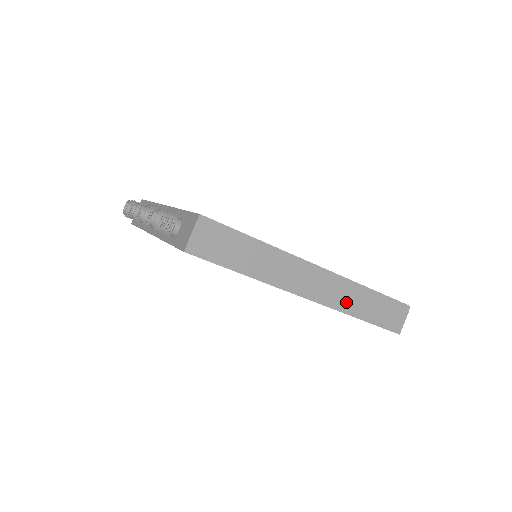
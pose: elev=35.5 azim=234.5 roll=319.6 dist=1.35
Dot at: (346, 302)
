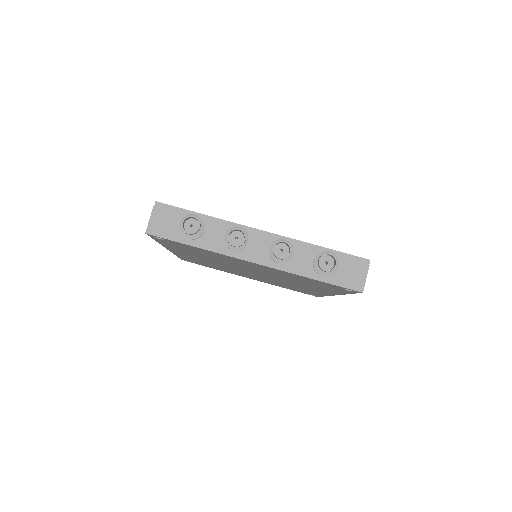
Dot at: occluded
